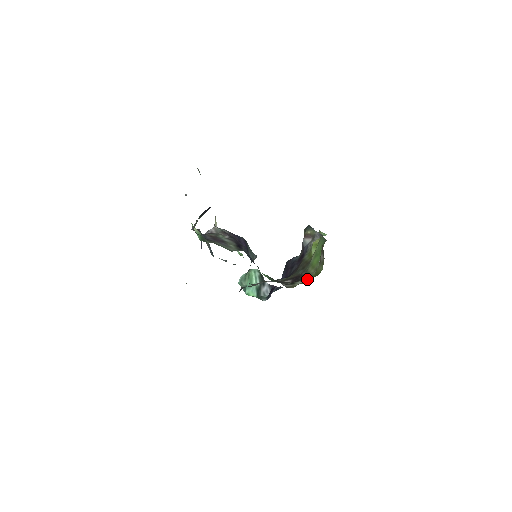
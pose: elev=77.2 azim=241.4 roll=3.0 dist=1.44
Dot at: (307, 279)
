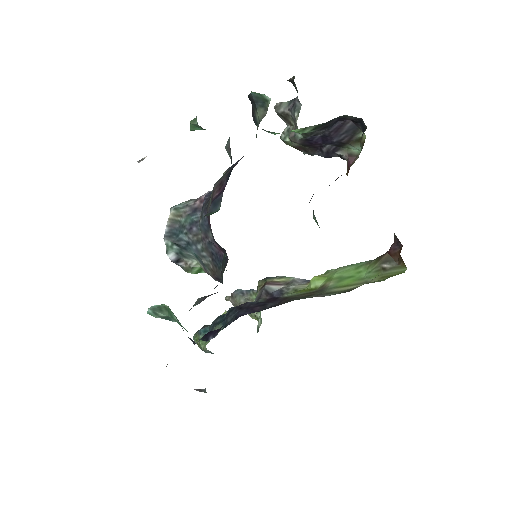
Dot at: occluded
